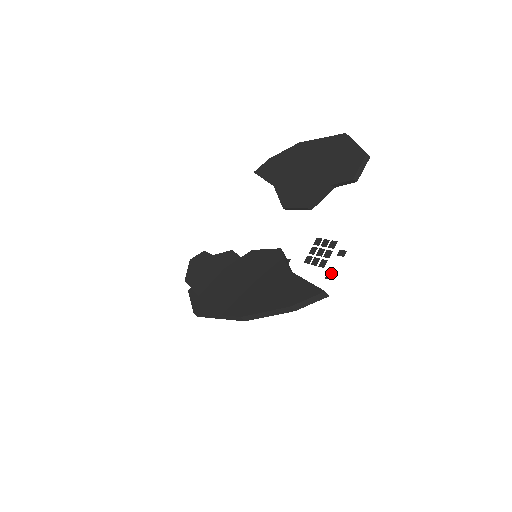
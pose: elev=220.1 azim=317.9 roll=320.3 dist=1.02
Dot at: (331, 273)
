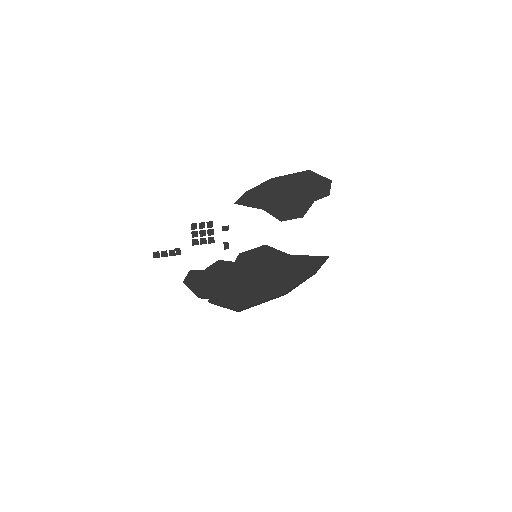
Dot at: (227, 244)
